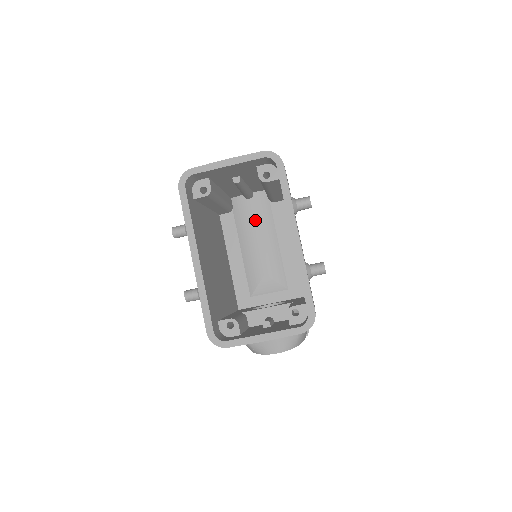
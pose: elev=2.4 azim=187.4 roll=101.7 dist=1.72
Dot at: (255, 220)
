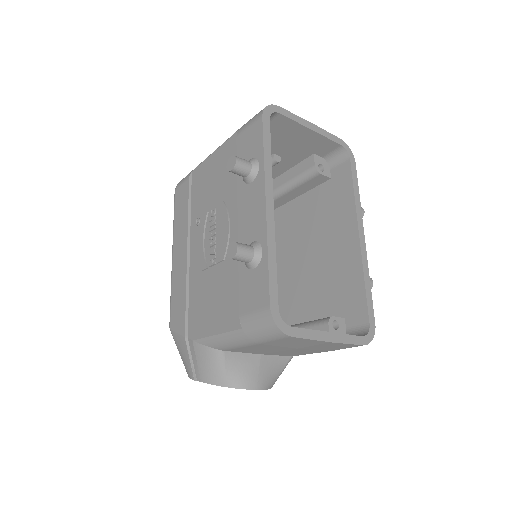
Dot at: occluded
